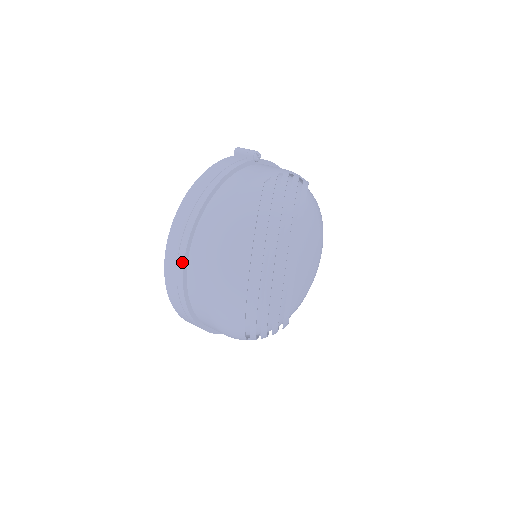
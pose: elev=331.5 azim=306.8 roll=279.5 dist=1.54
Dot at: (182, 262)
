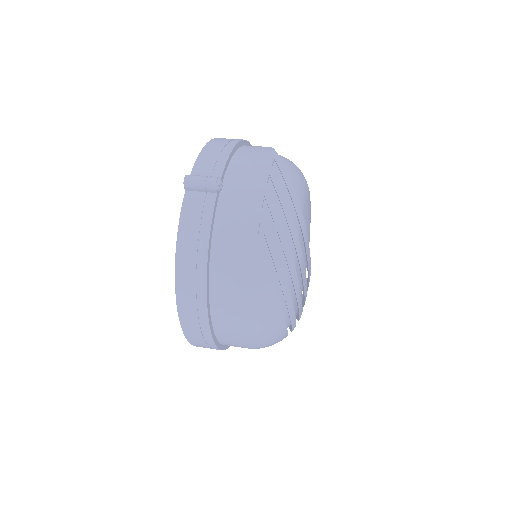
Dot at: (212, 343)
